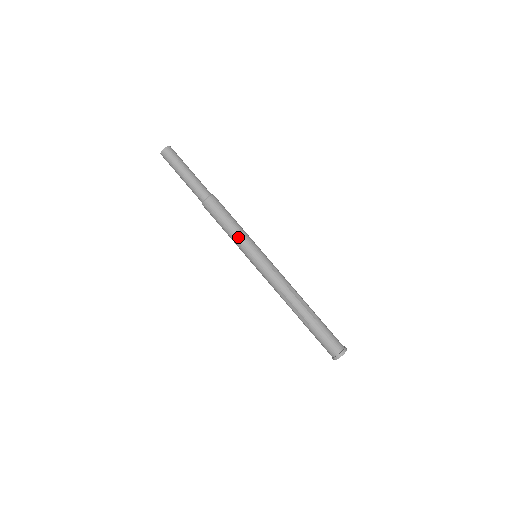
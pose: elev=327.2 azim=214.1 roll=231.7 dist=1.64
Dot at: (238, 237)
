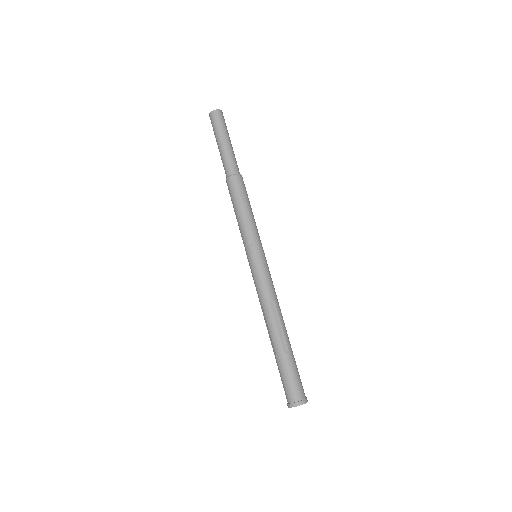
Dot at: (255, 226)
